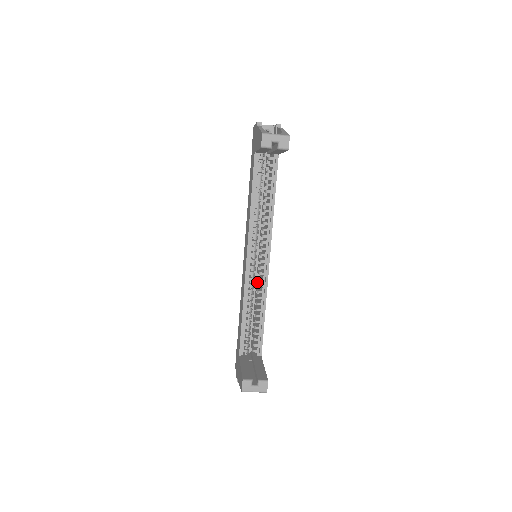
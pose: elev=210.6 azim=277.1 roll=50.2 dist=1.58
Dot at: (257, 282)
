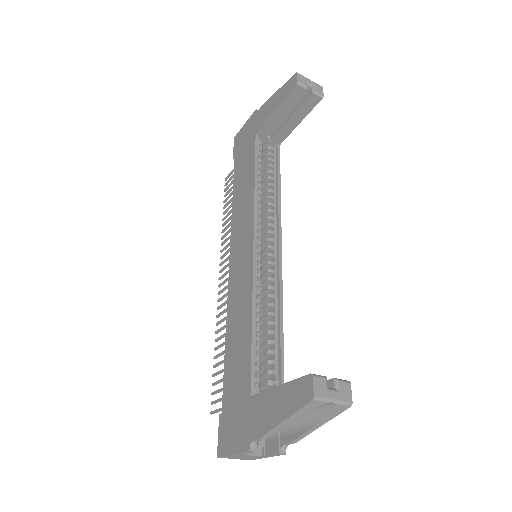
Dot at: (261, 289)
